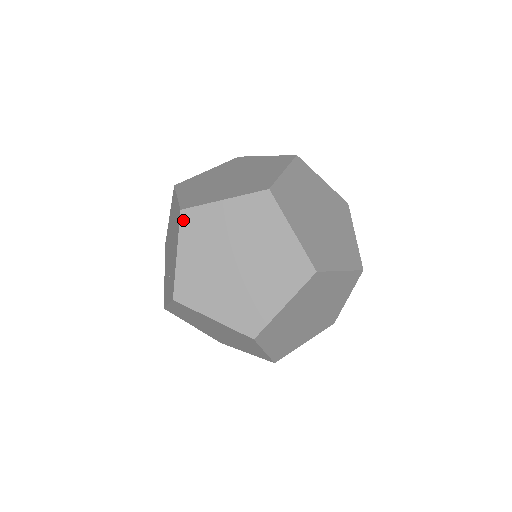
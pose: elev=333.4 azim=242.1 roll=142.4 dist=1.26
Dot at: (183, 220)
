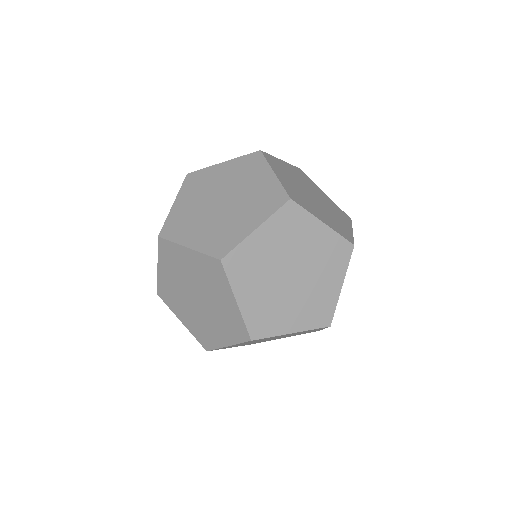
Dot at: (187, 180)
